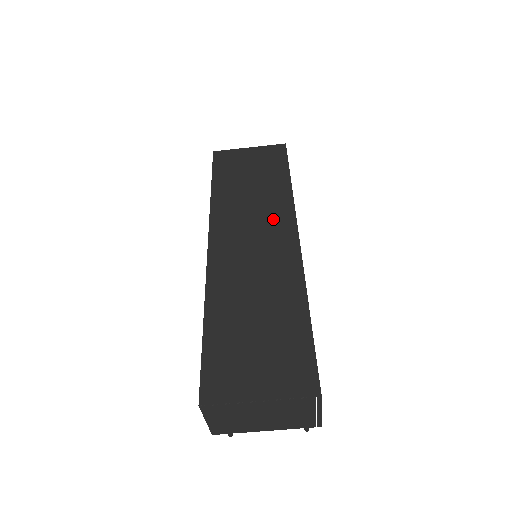
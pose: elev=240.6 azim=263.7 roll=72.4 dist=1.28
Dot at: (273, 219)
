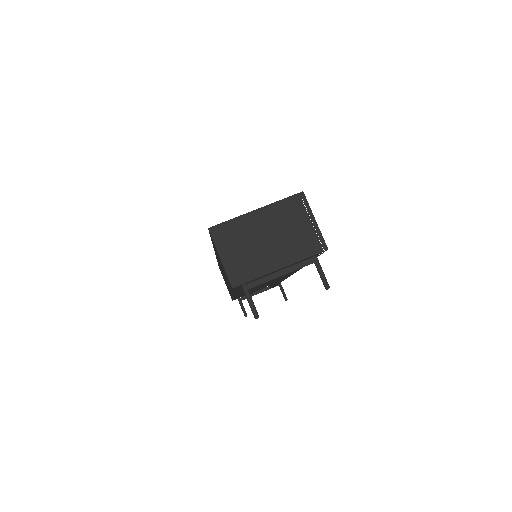
Dot at: occluded
